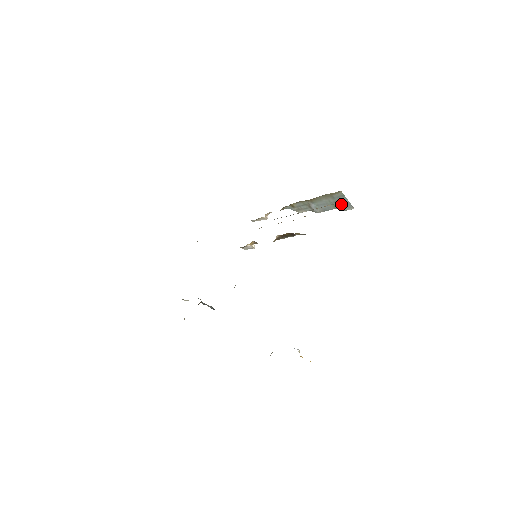
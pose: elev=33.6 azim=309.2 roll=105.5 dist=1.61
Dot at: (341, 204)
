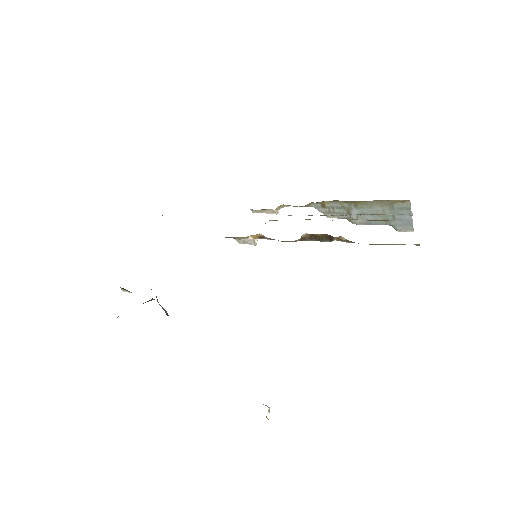
Dot at: (398, 220)
